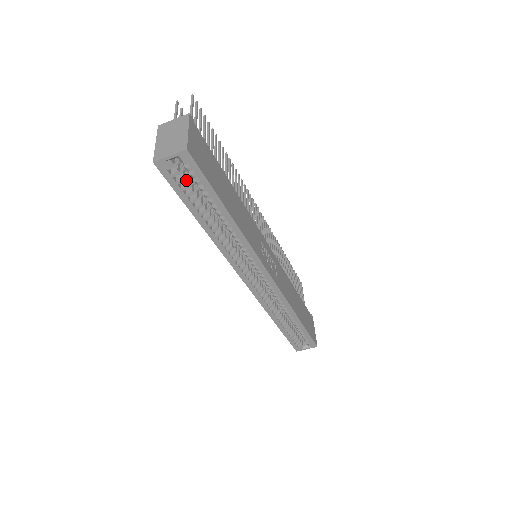
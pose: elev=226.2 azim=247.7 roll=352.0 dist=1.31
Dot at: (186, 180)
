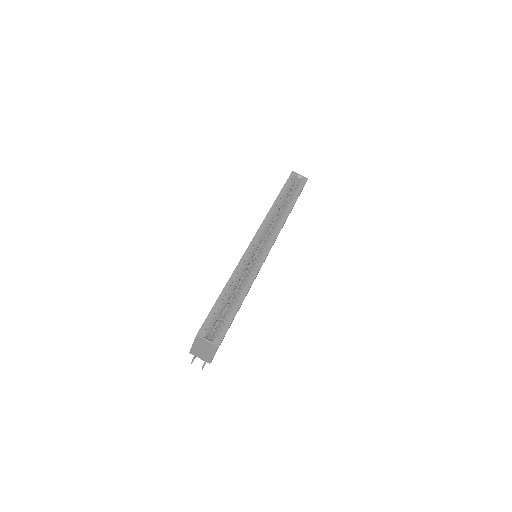
Dot at: (291, 187)
